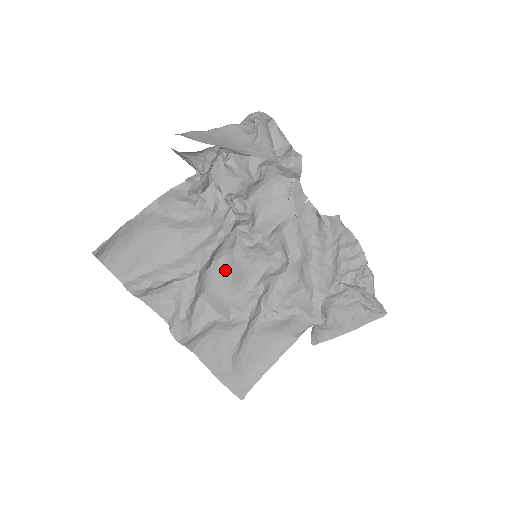
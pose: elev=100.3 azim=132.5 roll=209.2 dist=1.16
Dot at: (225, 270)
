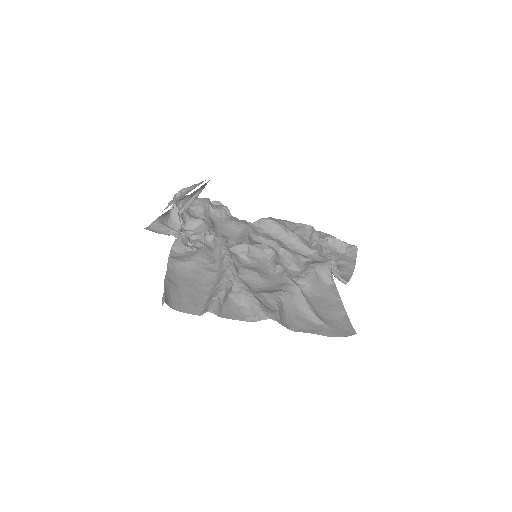
Dot at: (249, 273)
